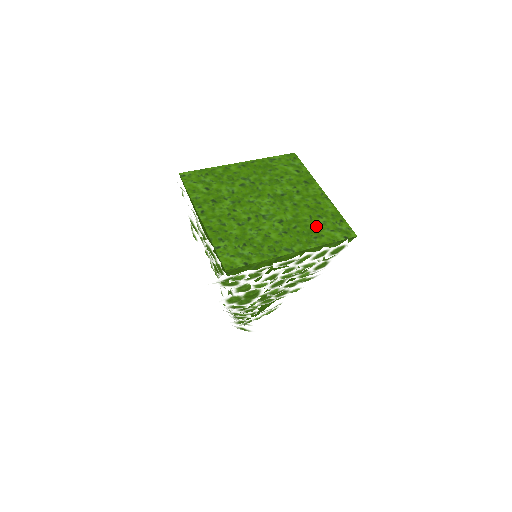
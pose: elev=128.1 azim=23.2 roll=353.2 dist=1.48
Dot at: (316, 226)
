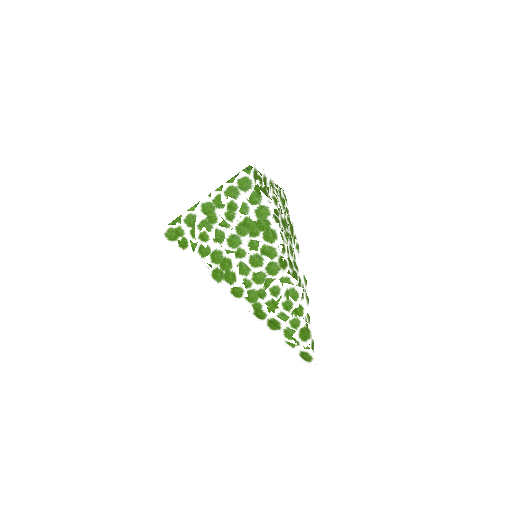
Dot at: occluded
